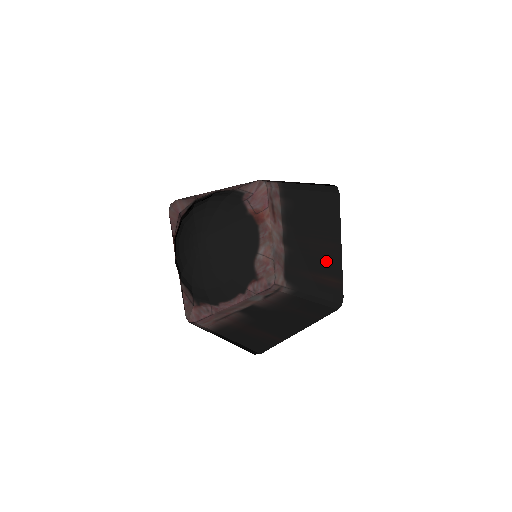
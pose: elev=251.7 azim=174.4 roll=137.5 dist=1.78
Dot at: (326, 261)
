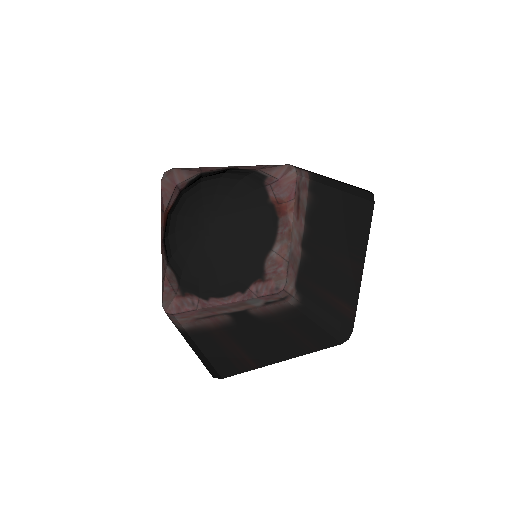
Dot at: (343, 281)
